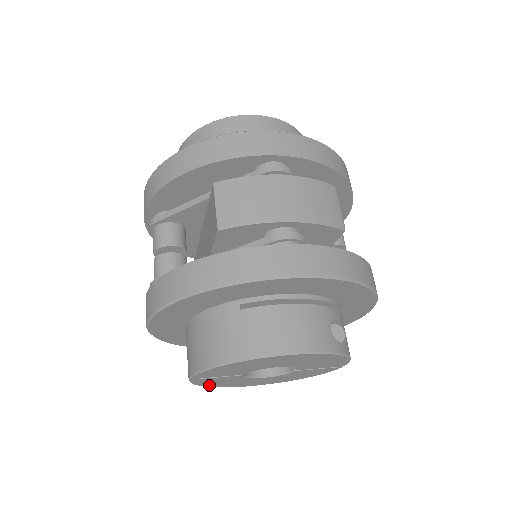
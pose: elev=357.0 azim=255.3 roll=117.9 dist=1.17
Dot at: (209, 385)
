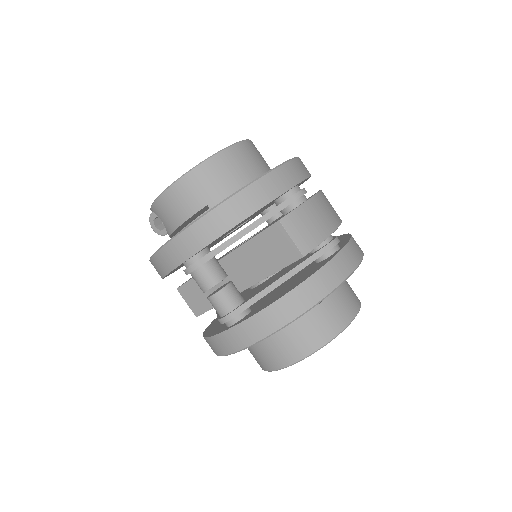
Dot at: occluded
